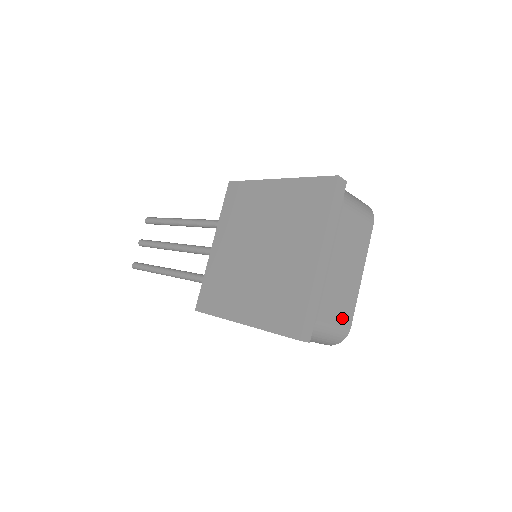
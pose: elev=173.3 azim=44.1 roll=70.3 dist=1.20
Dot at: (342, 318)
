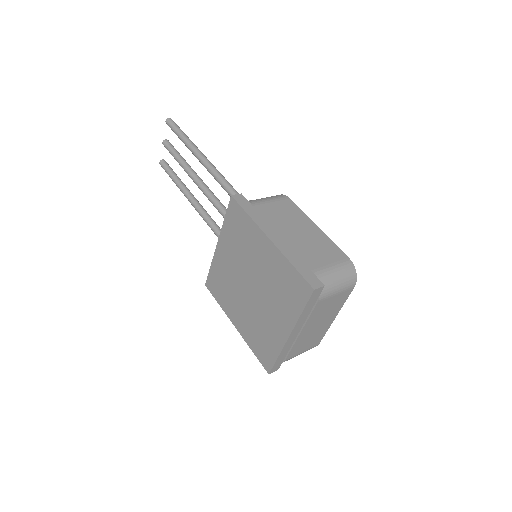
Dot at: (310, 346)
